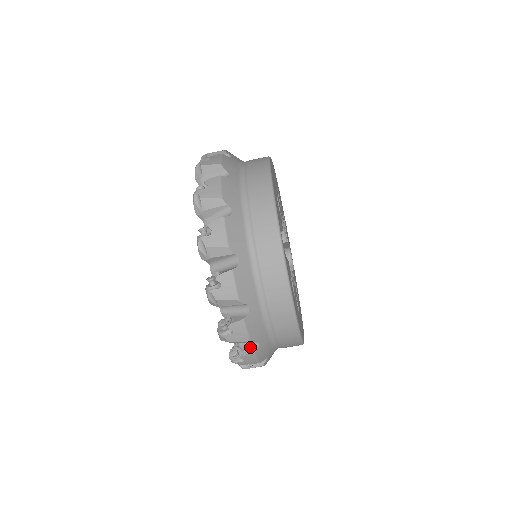
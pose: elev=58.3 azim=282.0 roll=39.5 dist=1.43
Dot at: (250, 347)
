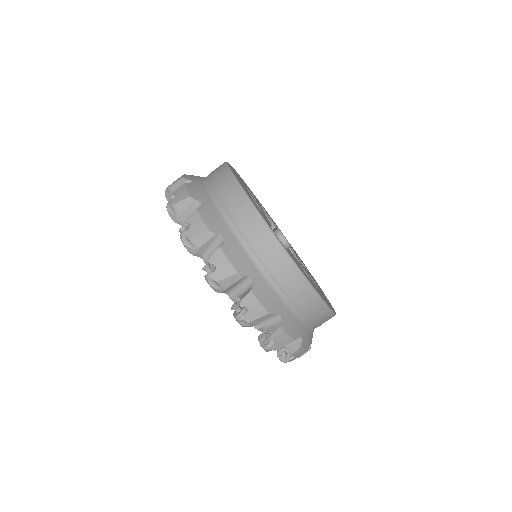
Dot at: (294, 344)
